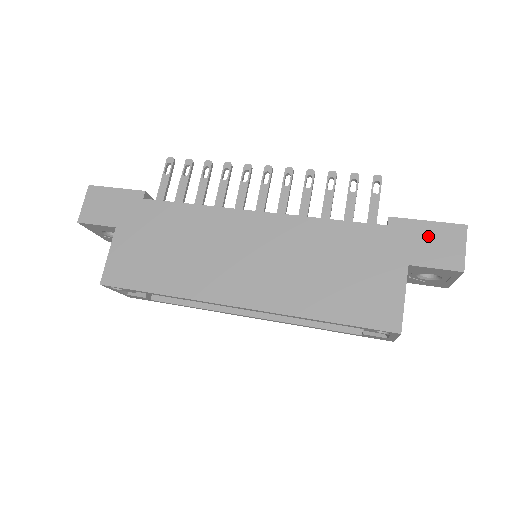
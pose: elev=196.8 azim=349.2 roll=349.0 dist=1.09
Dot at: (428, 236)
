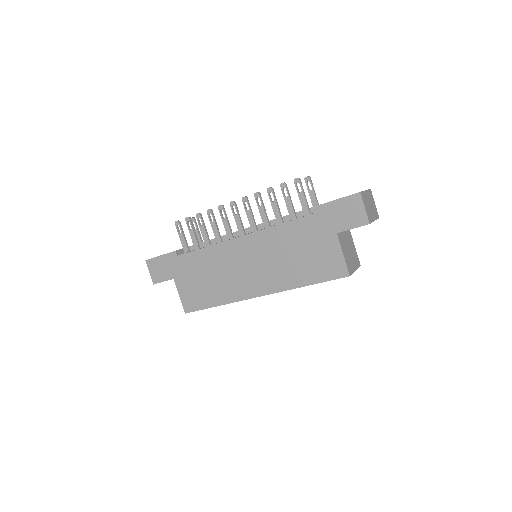
Dot at: (340, 210)
